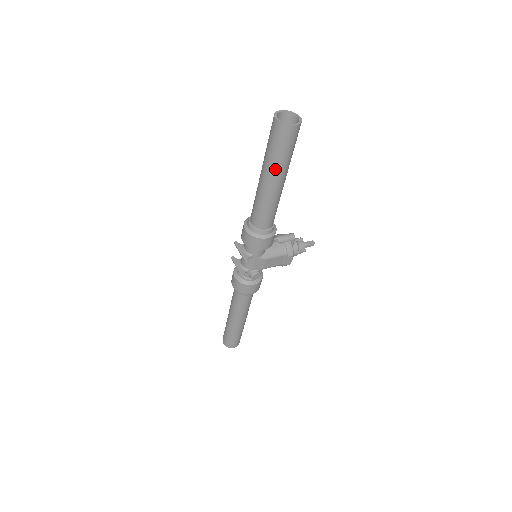
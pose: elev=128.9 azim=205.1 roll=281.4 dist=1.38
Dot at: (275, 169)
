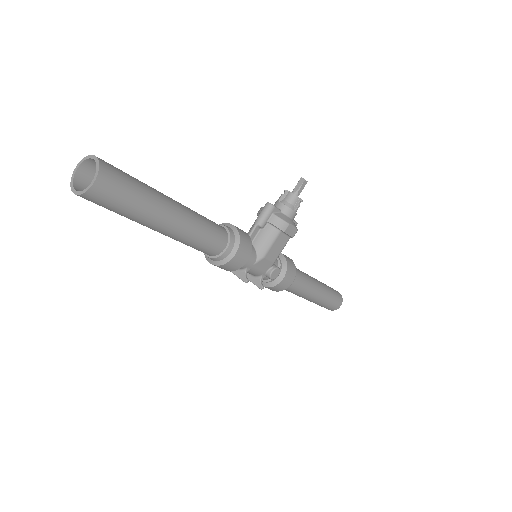
Dot at: (146, 220)
